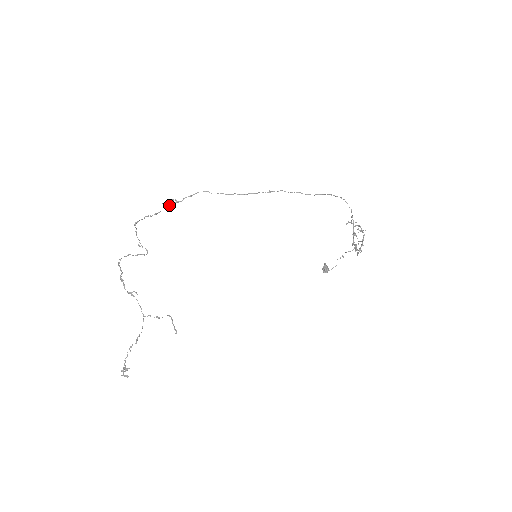
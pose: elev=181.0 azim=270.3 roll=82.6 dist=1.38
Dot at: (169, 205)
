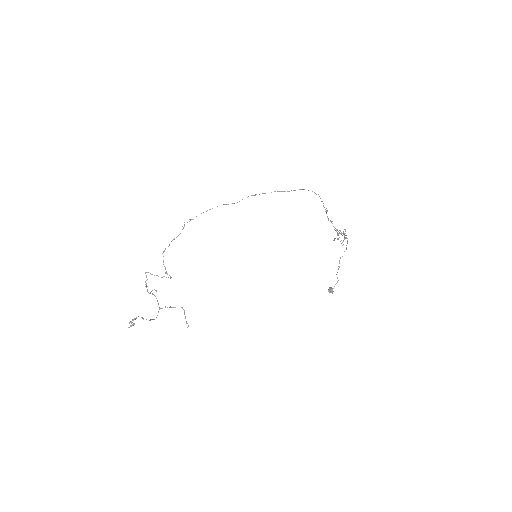
Dot at: occluded
